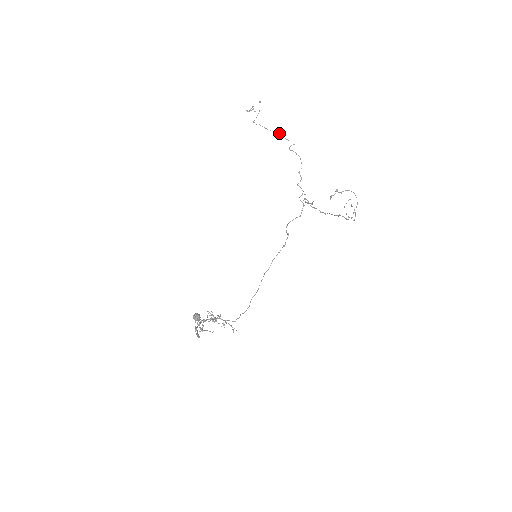
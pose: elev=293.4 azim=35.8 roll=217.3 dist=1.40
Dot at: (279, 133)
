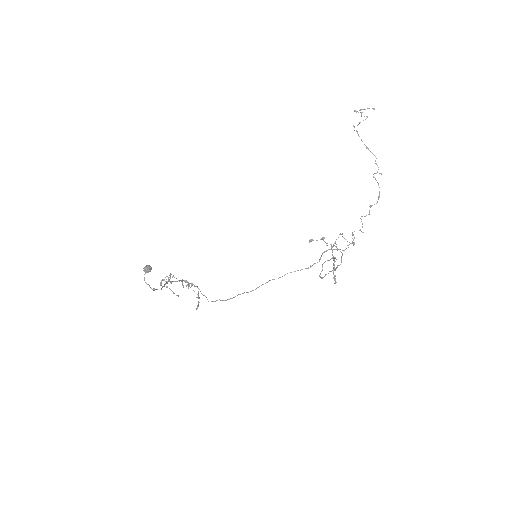
Dot at: occluded
